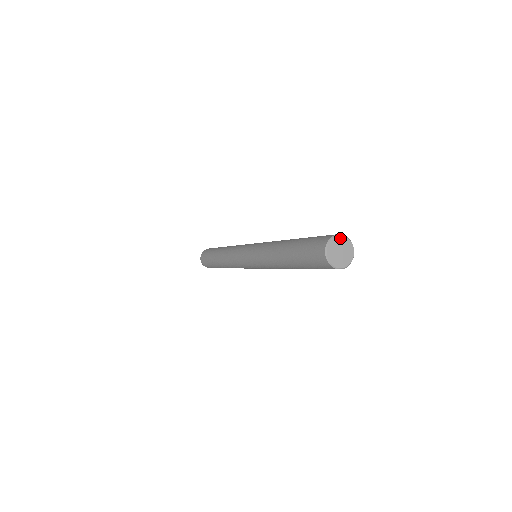
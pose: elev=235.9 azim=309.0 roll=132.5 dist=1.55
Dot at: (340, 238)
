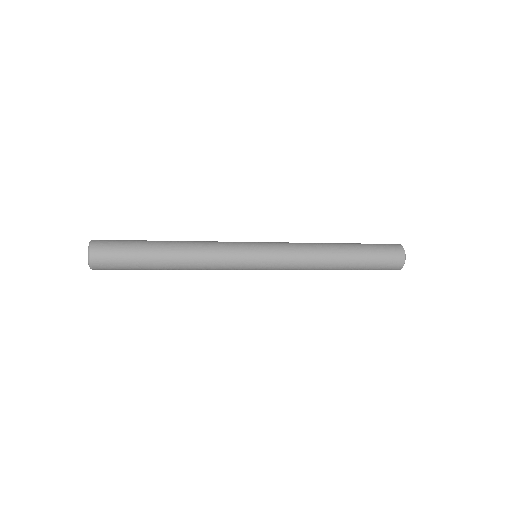
Dot at: occluded
